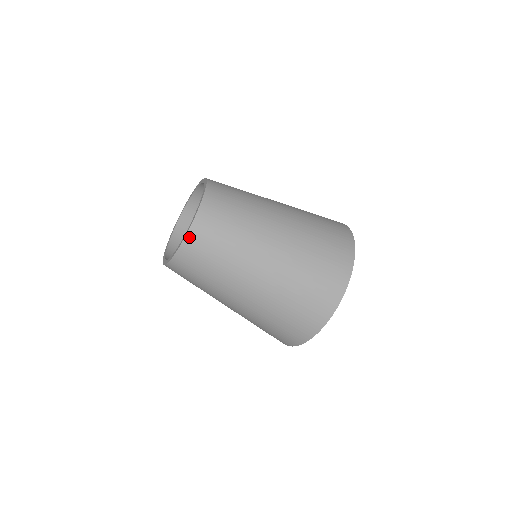
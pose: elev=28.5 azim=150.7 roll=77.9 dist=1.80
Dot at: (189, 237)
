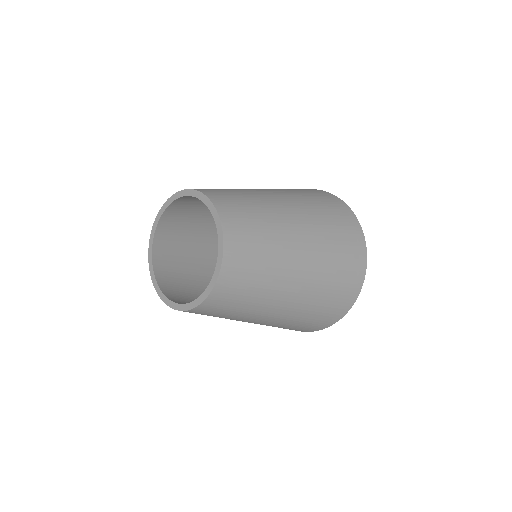
Dot at: (215, 291)
